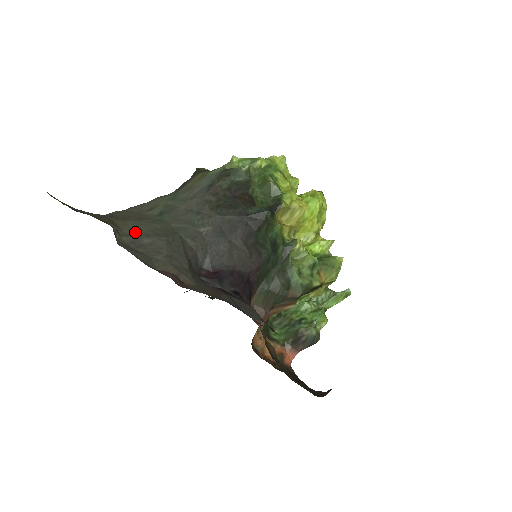
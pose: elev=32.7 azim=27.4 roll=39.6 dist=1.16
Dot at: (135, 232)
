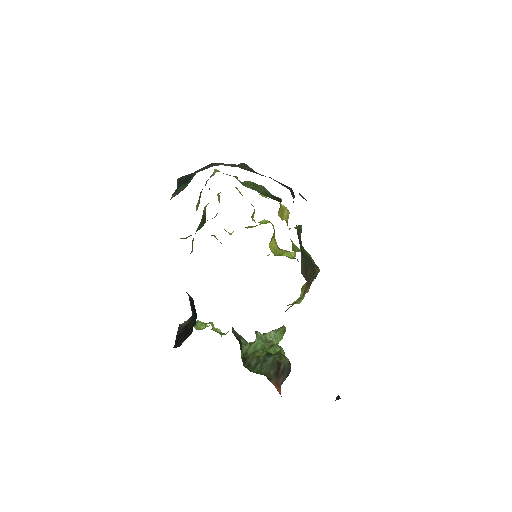
Dot at: occluded
